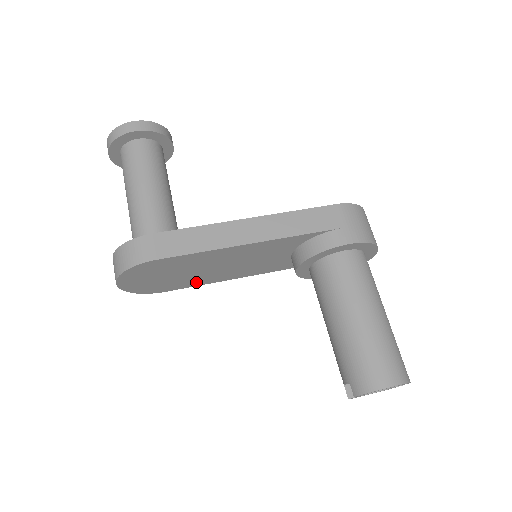
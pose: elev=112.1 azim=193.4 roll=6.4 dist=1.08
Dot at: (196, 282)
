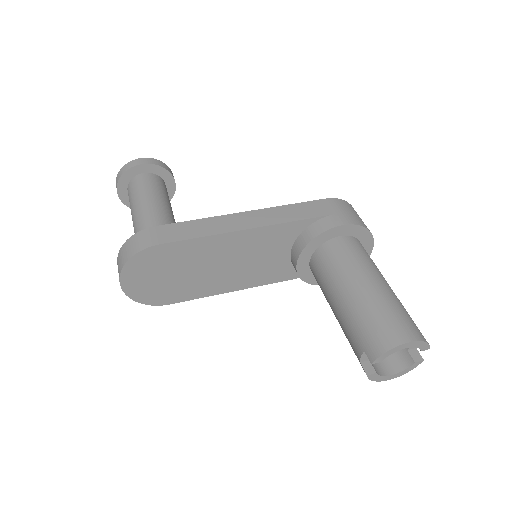
Dot at: (199, 291)
